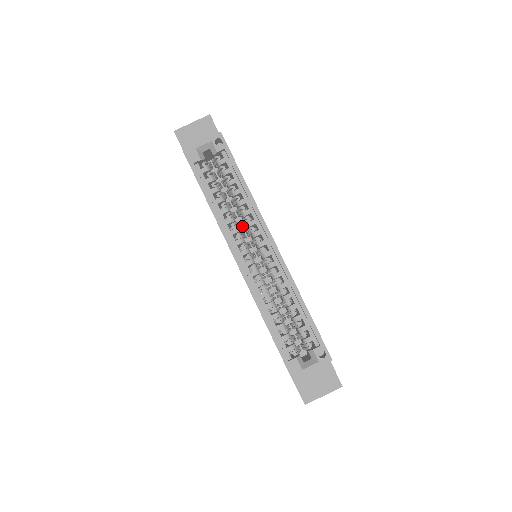
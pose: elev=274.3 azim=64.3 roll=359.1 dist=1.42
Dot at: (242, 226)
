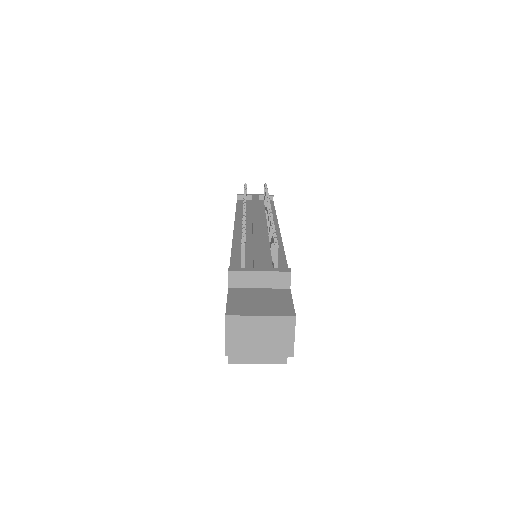
Dot at: occluded
